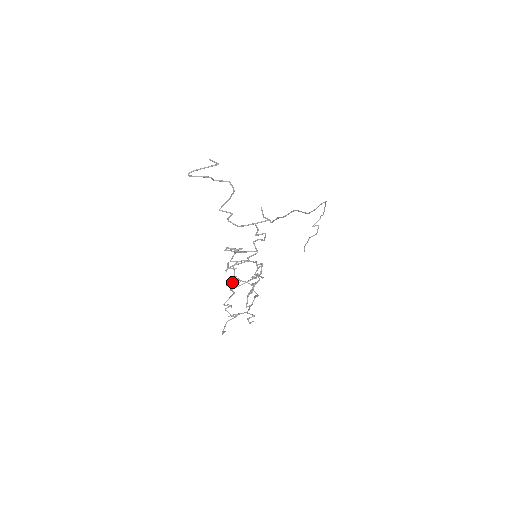
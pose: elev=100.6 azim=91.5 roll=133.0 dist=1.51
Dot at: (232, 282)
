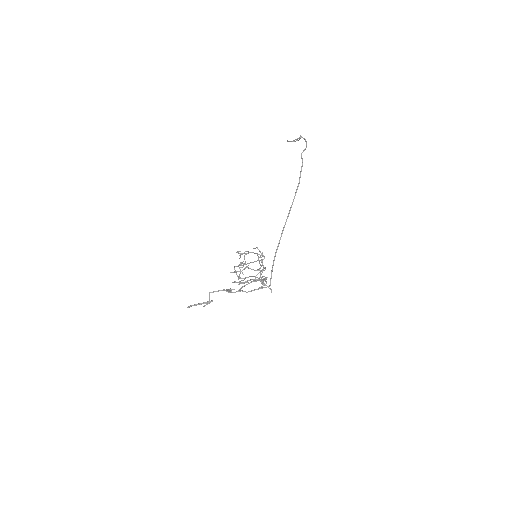
Dot at: occluded
